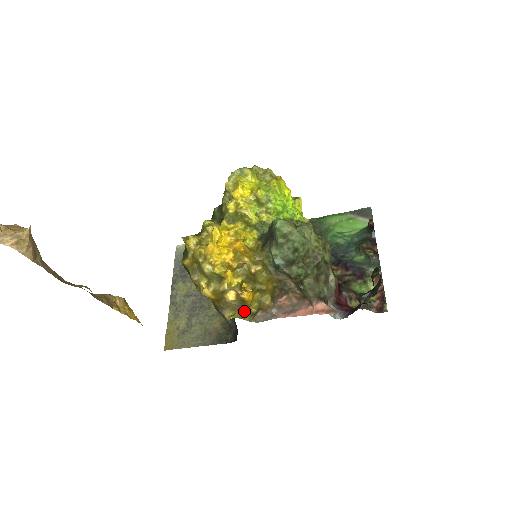
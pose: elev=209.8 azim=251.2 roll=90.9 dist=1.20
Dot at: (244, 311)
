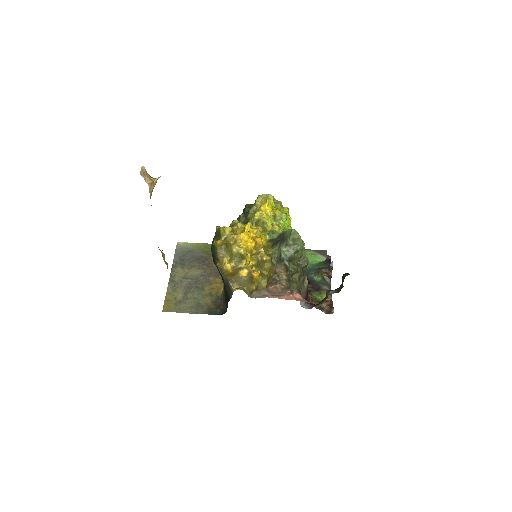
Dot at: (246, 287)
